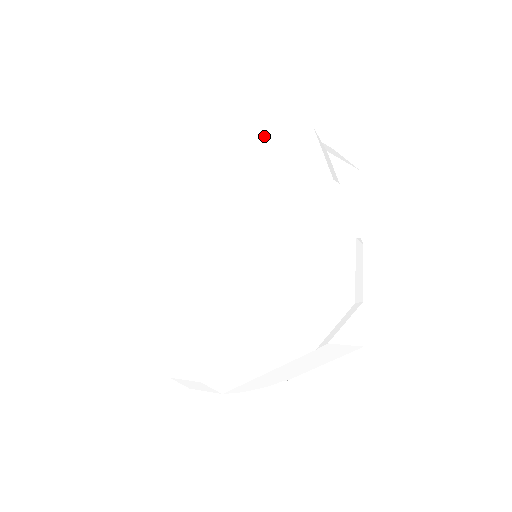
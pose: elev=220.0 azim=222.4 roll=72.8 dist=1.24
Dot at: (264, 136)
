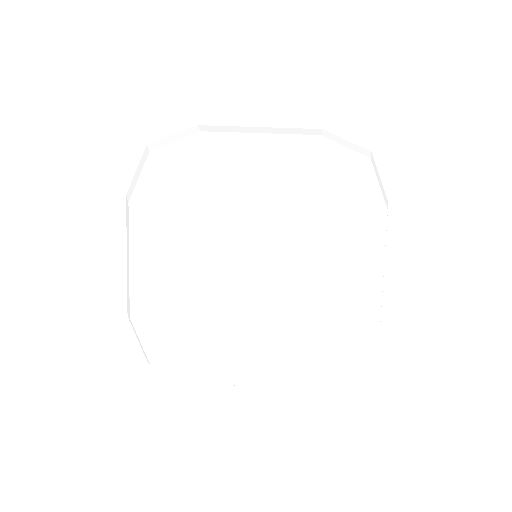
Dot at: (361, 196)
